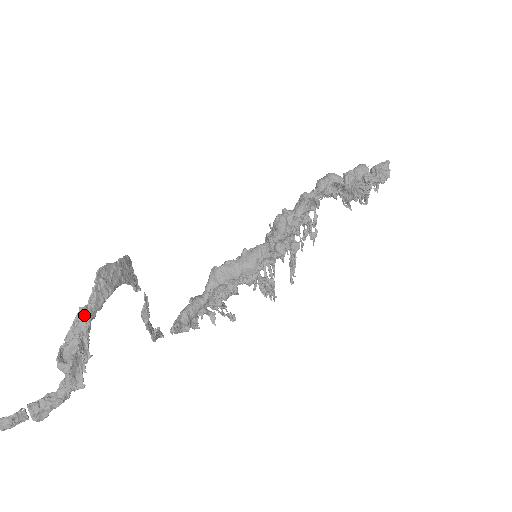
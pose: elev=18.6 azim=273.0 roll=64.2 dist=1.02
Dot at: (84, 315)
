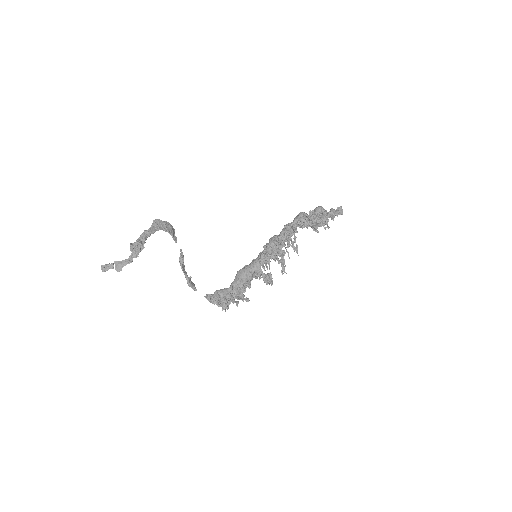
Dot at: (145, 233)
